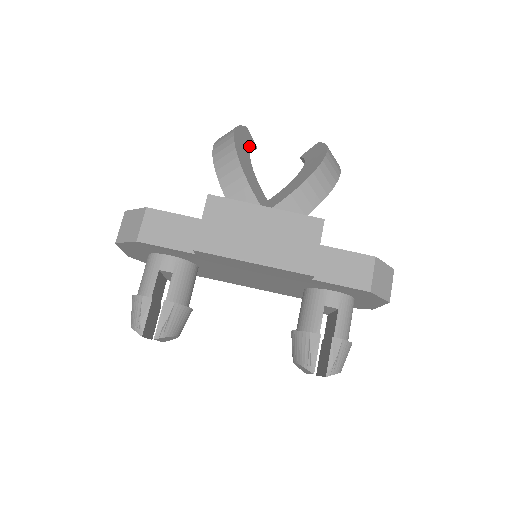
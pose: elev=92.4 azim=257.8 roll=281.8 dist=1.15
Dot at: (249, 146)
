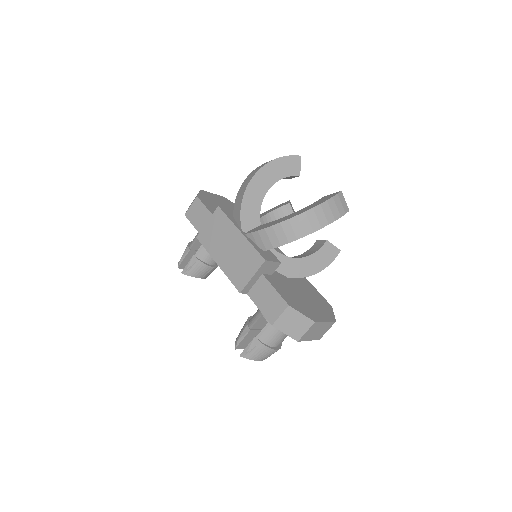
Dot at: (283, 175)
